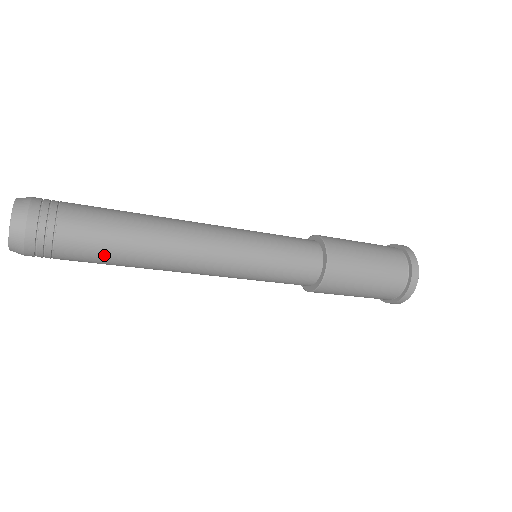
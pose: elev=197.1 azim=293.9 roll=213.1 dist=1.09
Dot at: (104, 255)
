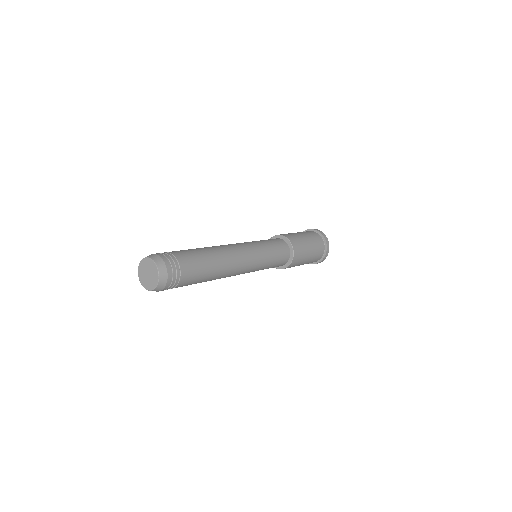
Dot at: occluded
